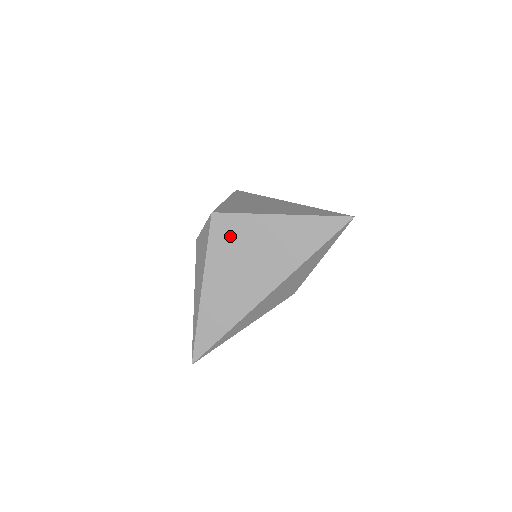
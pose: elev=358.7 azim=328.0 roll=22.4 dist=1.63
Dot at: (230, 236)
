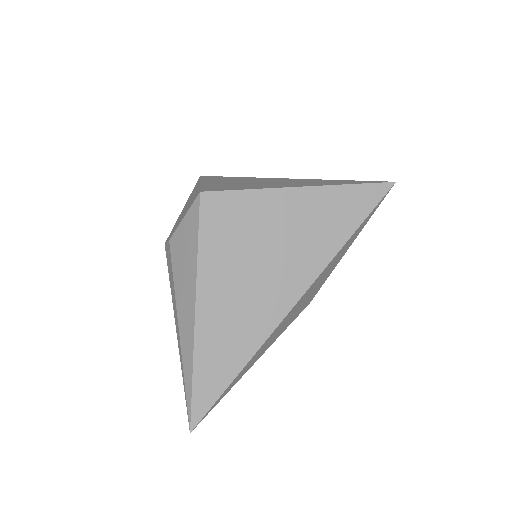
Dot at: (231, 225)
